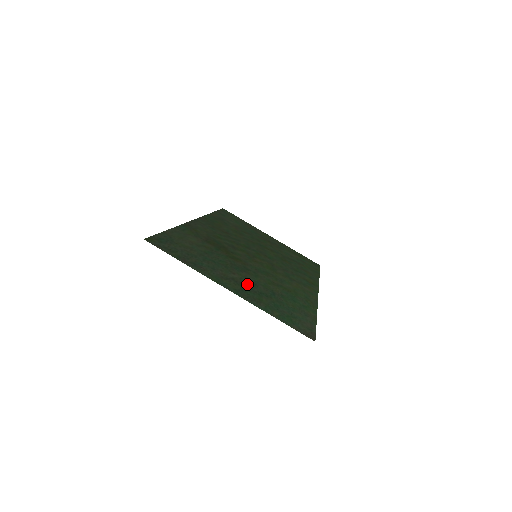
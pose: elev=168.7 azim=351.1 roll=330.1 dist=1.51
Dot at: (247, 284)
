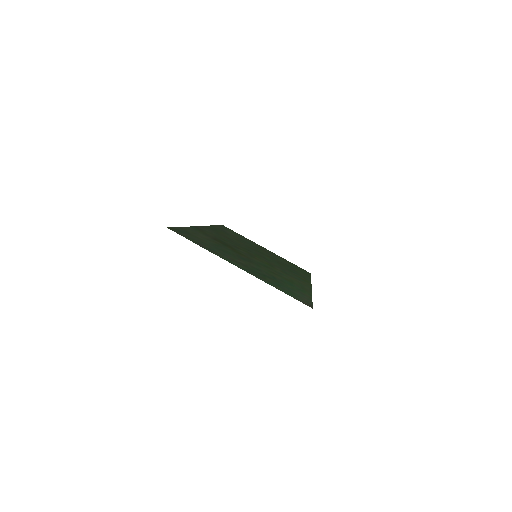
Dot at: (252, 268)
